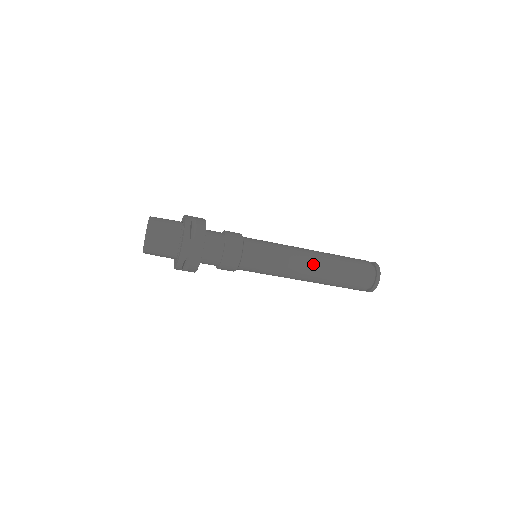
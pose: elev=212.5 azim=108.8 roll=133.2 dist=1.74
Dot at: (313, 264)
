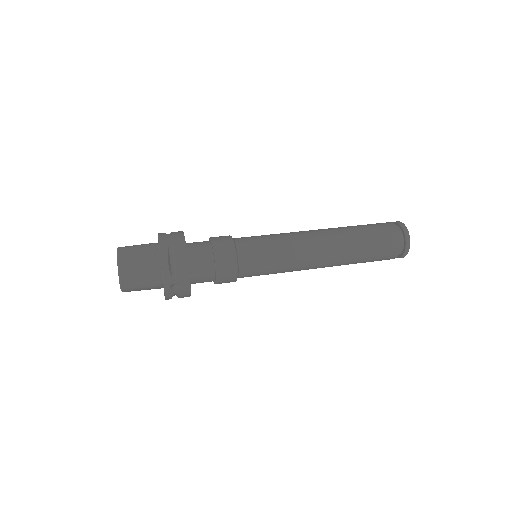
Dot at: occluded
